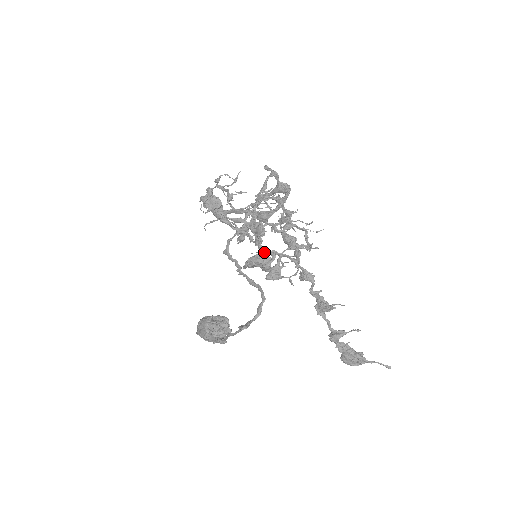
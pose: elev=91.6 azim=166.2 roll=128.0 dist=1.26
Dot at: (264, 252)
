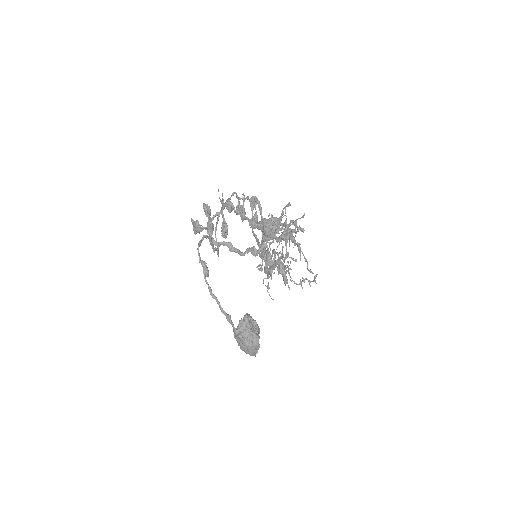
Dot at: (212, 219)
